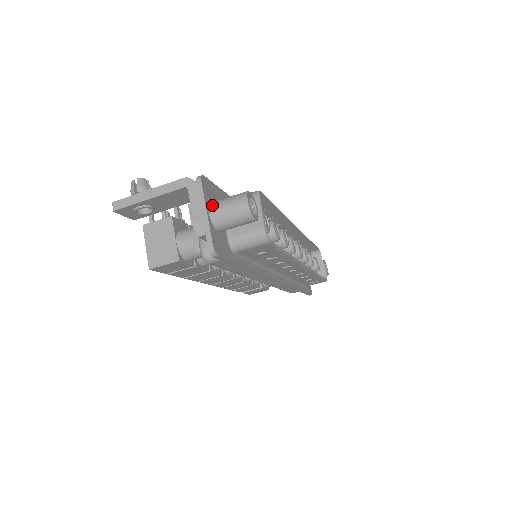
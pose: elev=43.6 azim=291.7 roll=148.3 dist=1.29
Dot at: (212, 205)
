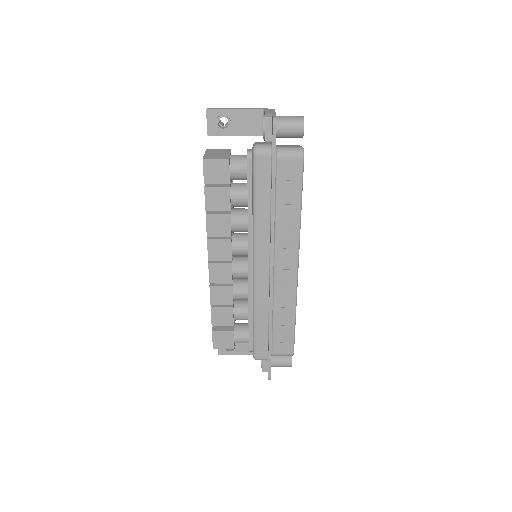
Dot at: (278, 116)
